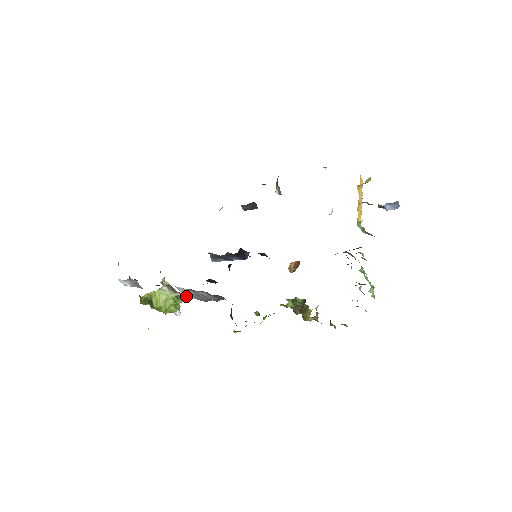
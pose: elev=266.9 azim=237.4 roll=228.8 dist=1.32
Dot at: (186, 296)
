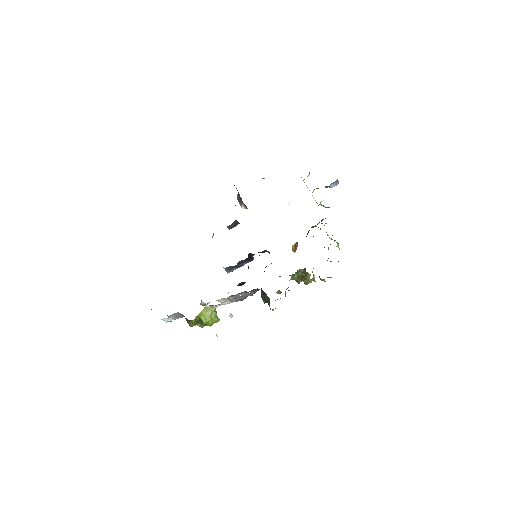
Dot at: (225, 304)
